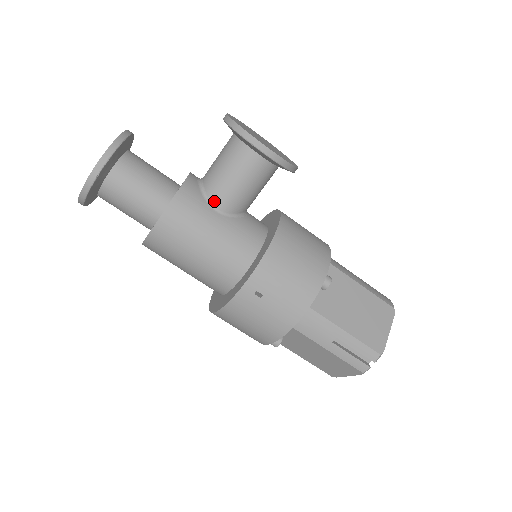
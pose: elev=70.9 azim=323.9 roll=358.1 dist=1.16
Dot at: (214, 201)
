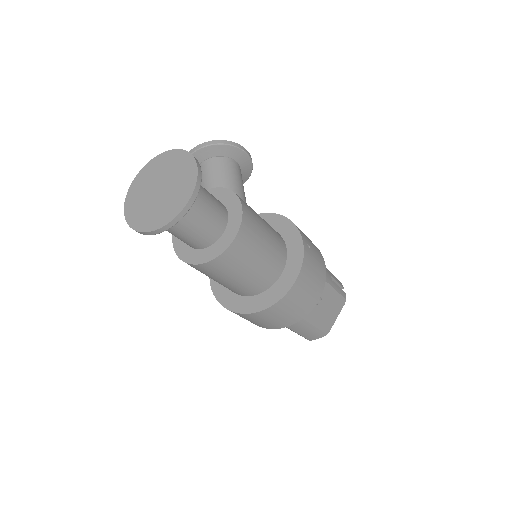
Dot at: occluded
